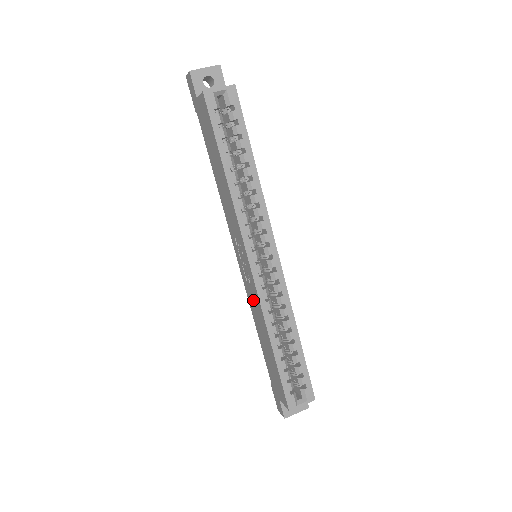
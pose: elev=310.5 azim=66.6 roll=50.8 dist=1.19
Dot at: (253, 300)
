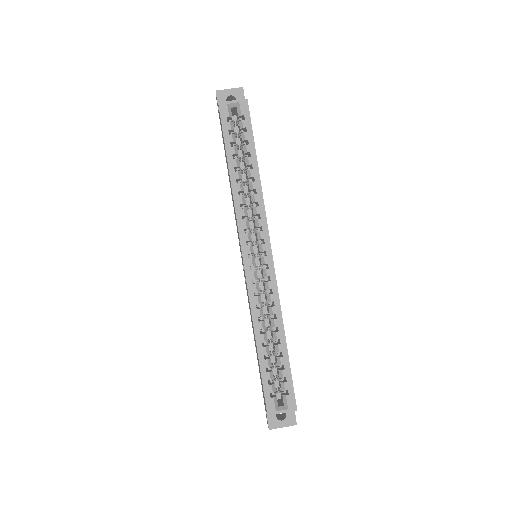
Dot at: occluded
